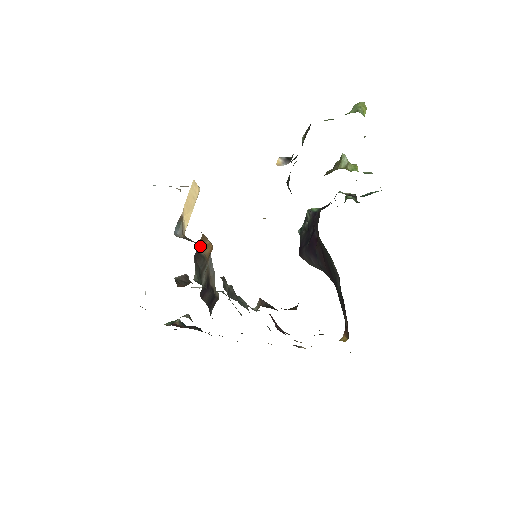
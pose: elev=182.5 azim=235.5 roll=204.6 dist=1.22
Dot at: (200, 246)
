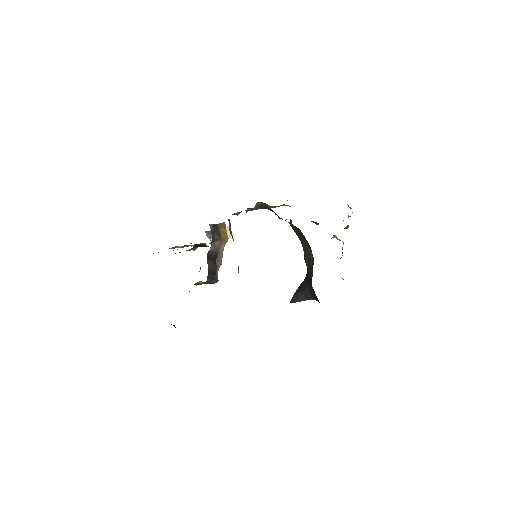
Dot at: (220, 227)
